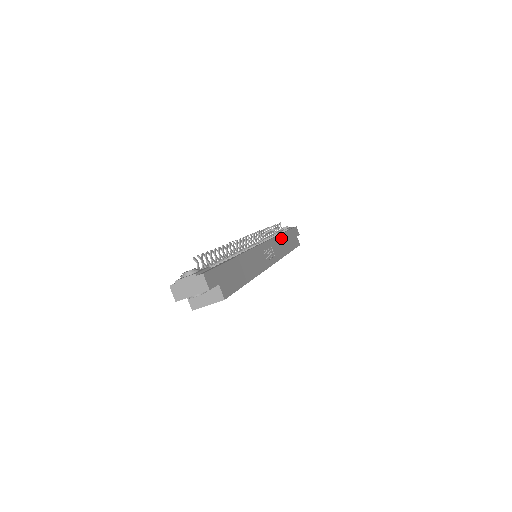
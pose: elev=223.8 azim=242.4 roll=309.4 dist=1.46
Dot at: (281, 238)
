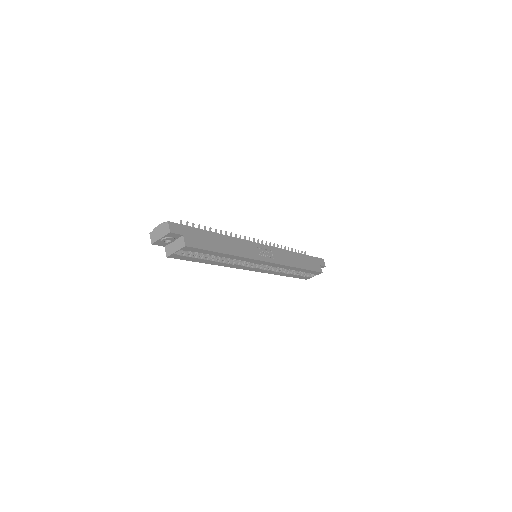
Dot at: (291, 254)
